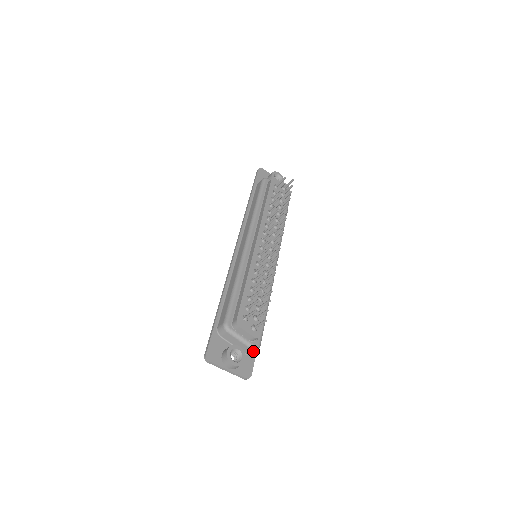
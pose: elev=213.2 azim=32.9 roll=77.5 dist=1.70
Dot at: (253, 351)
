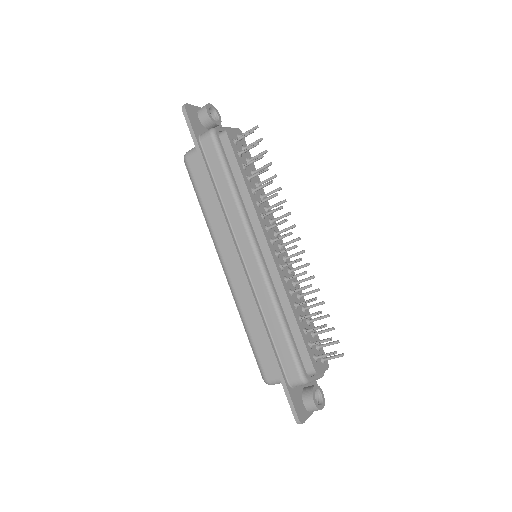
Dot at: occluded
